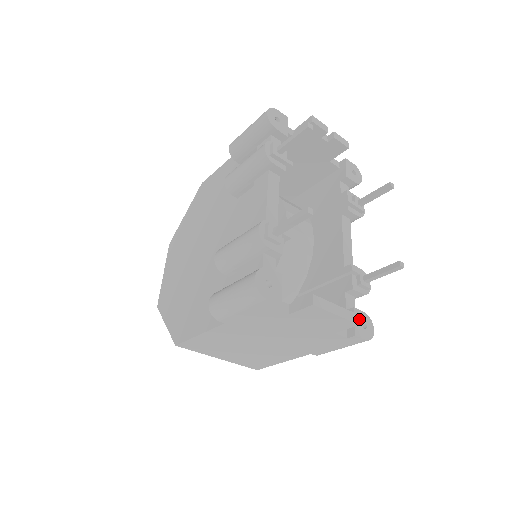
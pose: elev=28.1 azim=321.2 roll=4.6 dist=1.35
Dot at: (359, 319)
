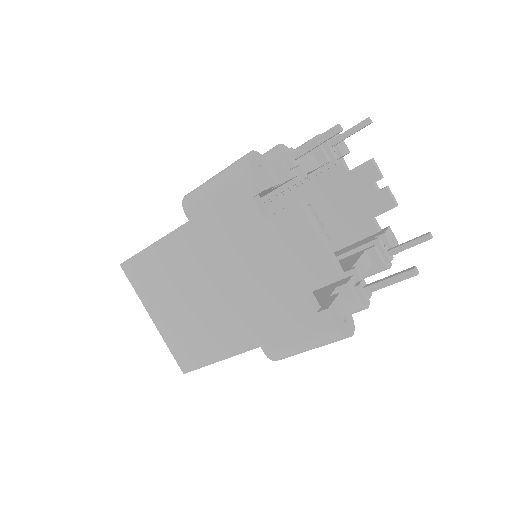
Dot at: (340, 306)
